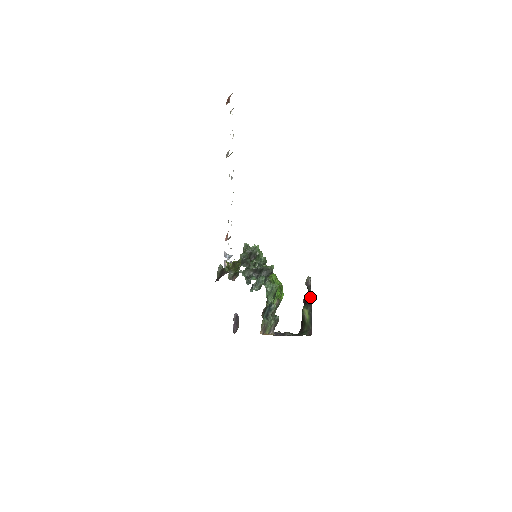
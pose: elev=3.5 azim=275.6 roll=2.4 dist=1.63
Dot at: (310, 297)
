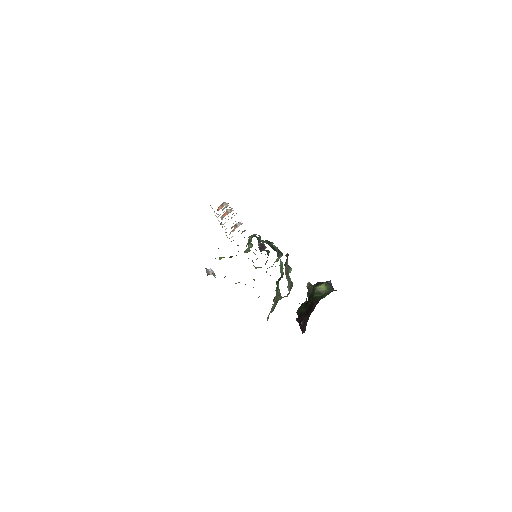
Dot at: (321, 282)
